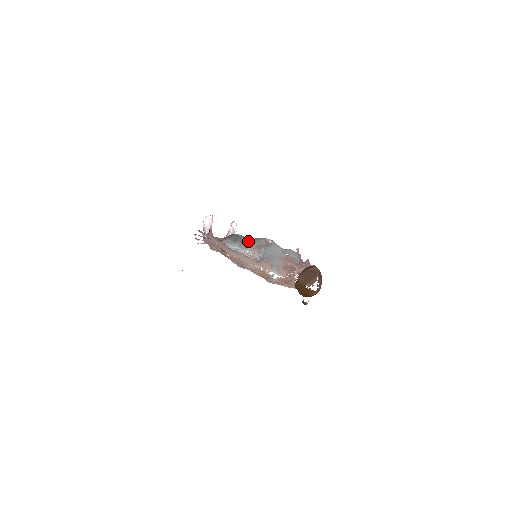
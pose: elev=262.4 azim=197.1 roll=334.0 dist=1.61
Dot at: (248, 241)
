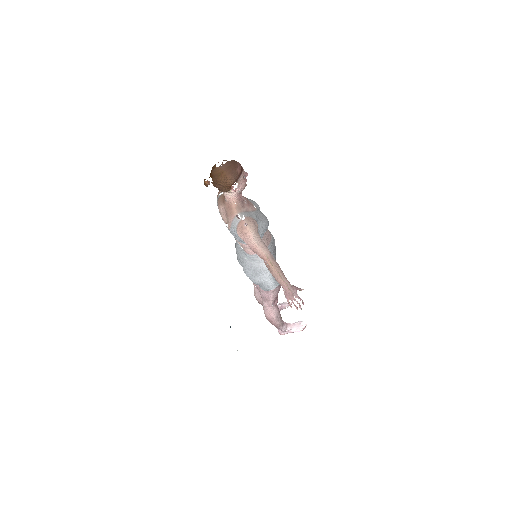
Dot at: occluded
